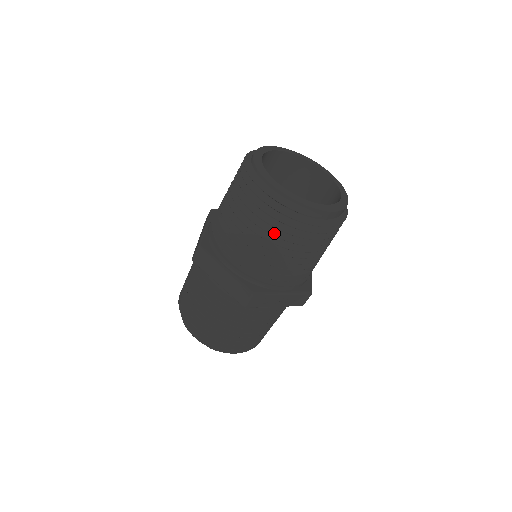
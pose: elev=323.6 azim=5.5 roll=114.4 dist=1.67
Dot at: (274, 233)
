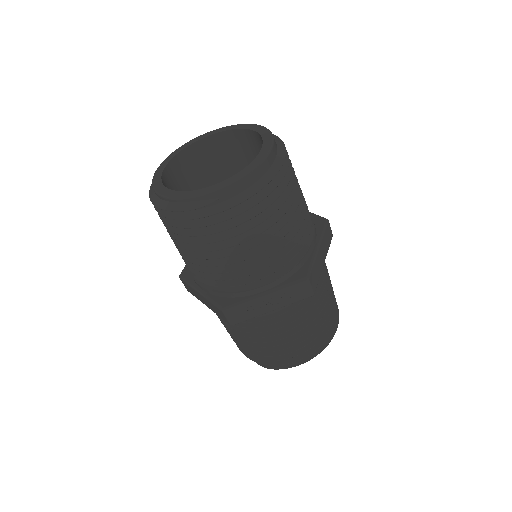
Dot at: (192, 241)
